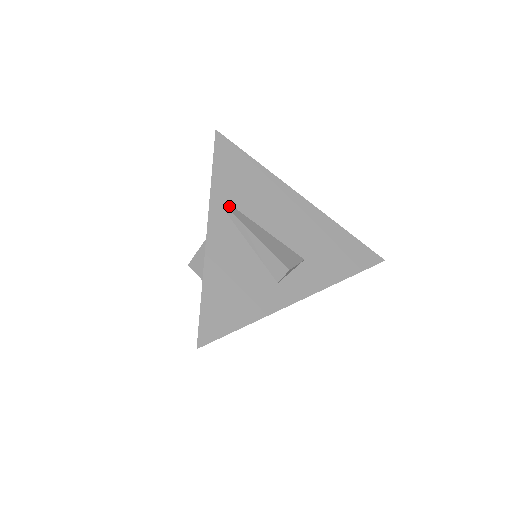
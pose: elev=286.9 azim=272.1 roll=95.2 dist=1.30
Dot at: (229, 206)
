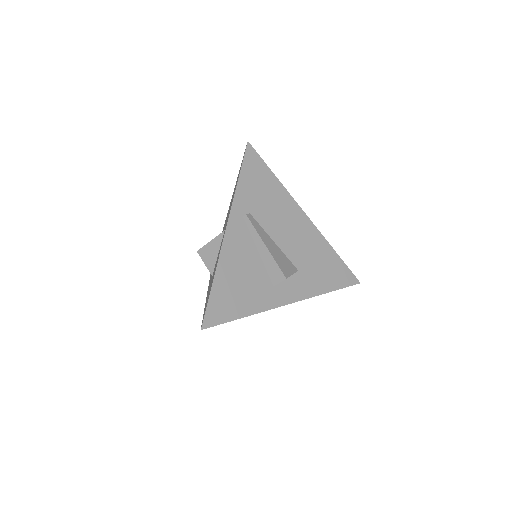
Dot at: (247, 212)
